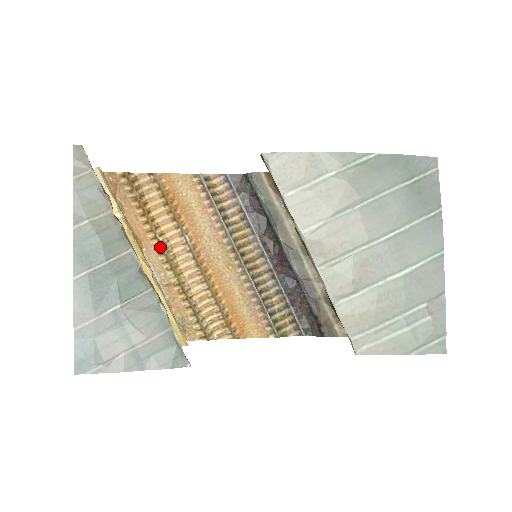
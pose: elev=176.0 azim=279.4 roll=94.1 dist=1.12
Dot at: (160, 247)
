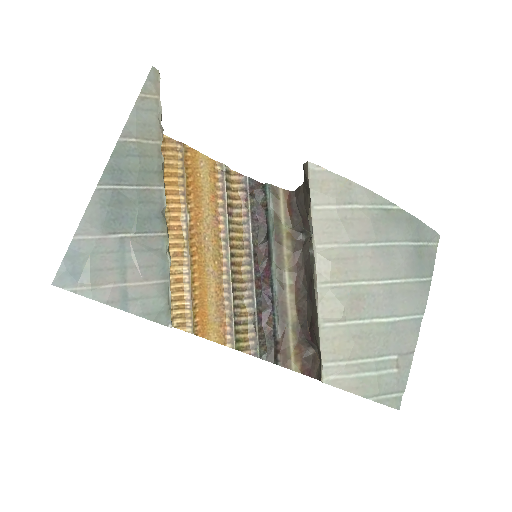
Dot at: occluded
